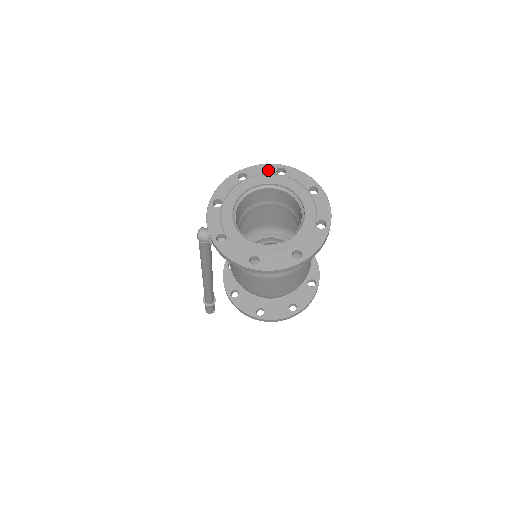
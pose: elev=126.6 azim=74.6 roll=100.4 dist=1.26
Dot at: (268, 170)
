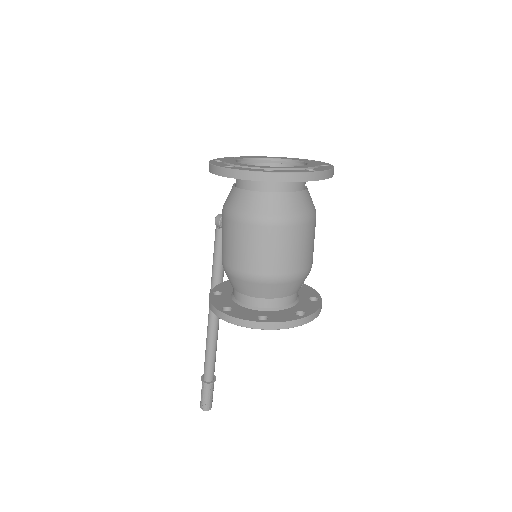
Dot at: occluded
